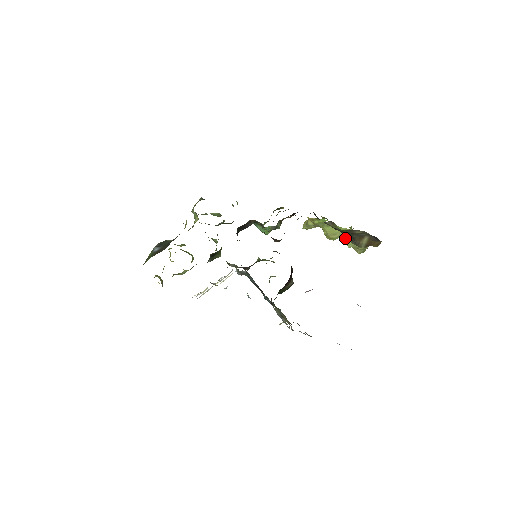
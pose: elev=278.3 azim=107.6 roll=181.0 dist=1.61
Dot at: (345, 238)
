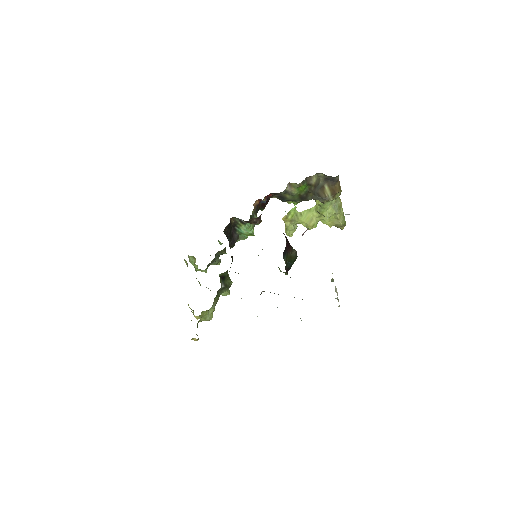
Dot at: occluded
